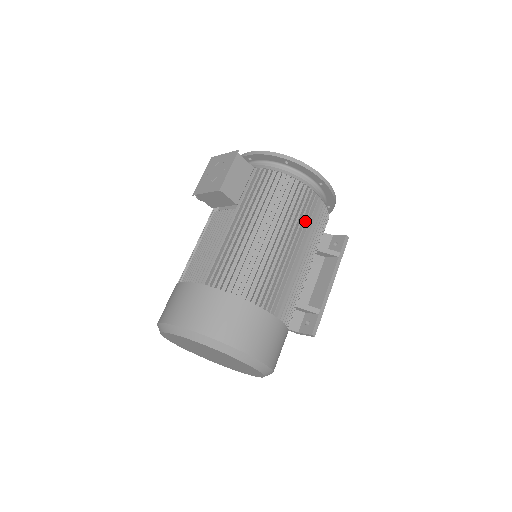
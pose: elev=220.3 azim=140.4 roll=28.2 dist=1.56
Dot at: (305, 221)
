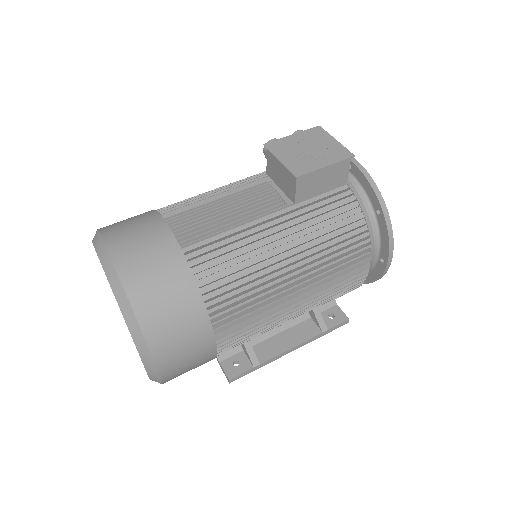
Dot at: occluded
